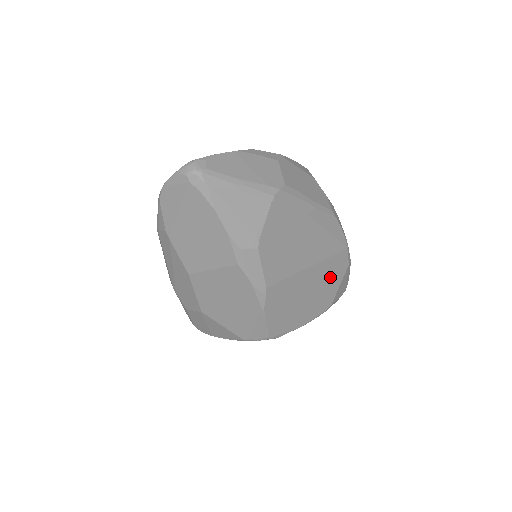
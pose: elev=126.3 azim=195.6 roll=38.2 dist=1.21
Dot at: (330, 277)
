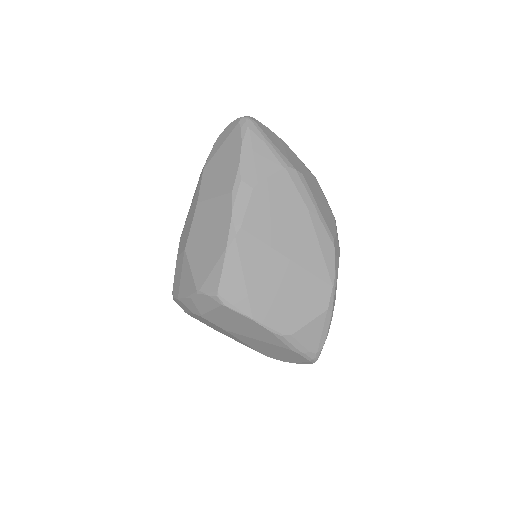
Dot at: (303, 298)
